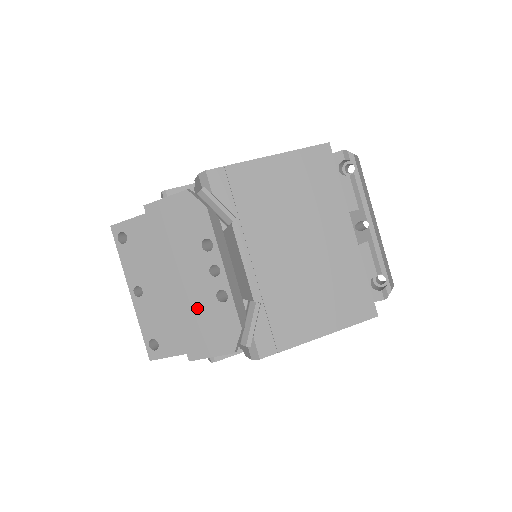
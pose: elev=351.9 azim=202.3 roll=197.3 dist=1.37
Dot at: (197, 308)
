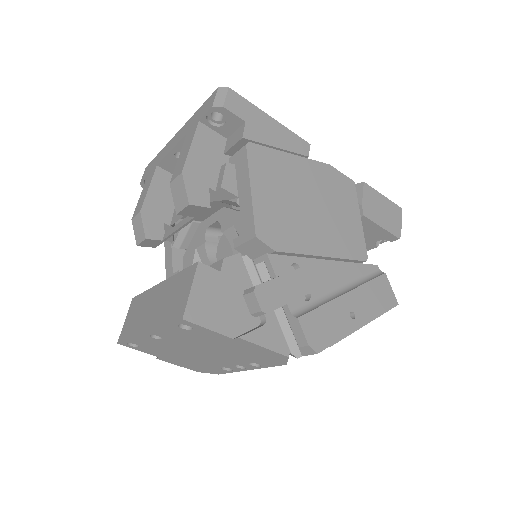
Dot at: (199, 361)
